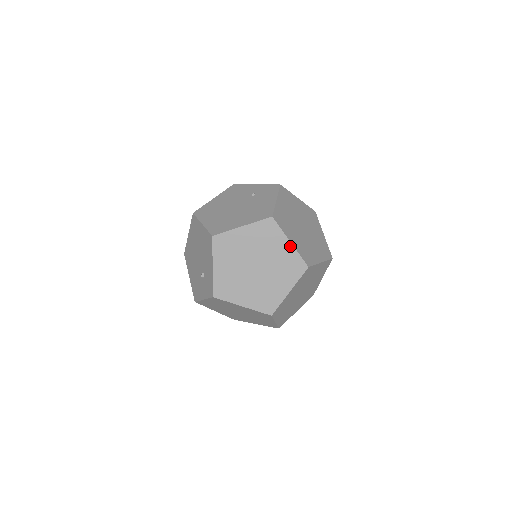
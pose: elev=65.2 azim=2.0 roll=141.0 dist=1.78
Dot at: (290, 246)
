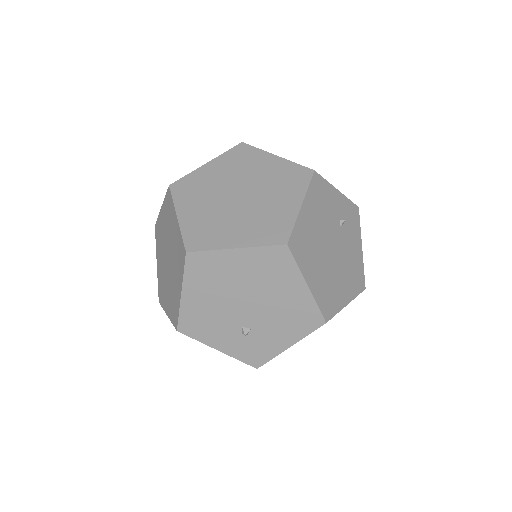
Dot at: occluded
